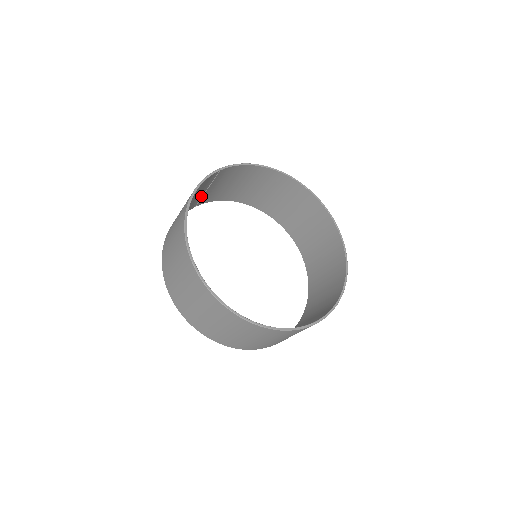
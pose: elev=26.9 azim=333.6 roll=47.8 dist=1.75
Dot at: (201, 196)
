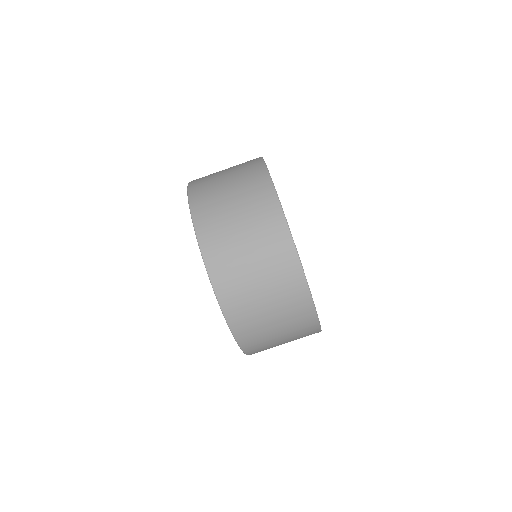
Dot at: occluded
